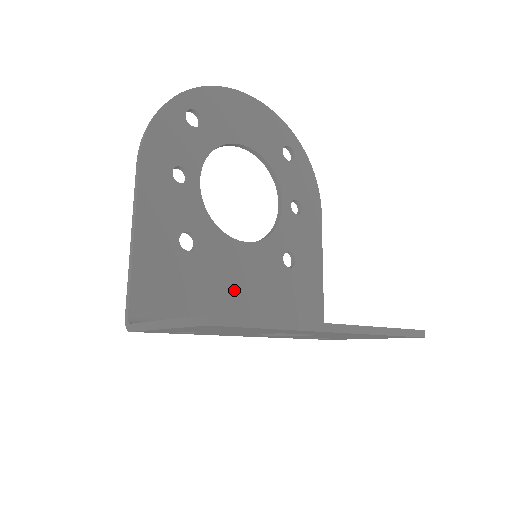
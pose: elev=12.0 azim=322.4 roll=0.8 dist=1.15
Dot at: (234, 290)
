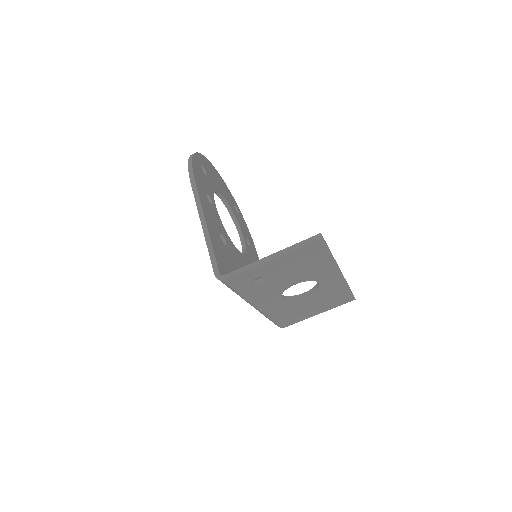
Dot at: occluded
